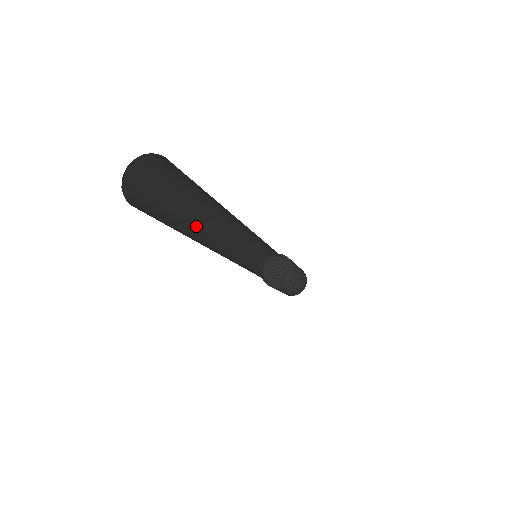
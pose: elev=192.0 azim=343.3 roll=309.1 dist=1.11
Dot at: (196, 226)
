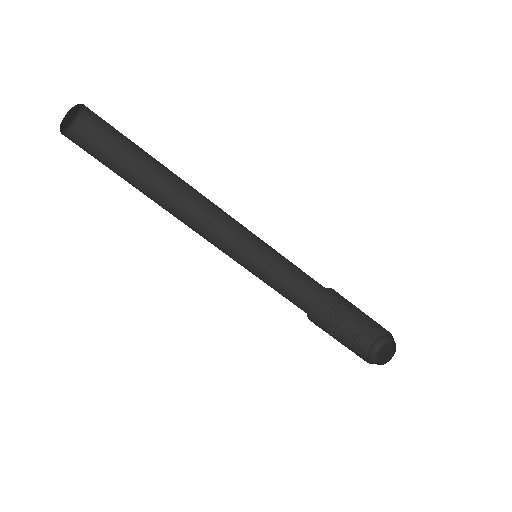
Dot at: occluded
